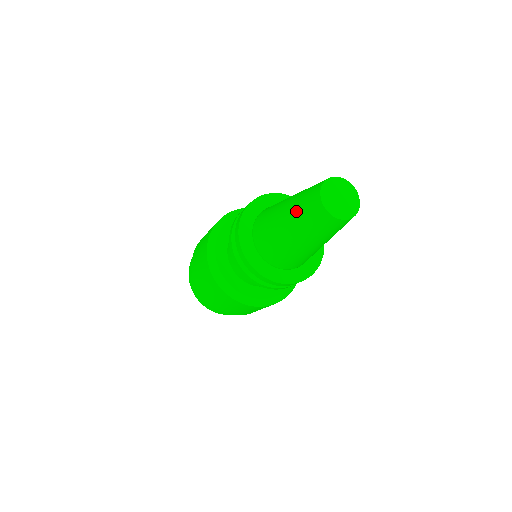
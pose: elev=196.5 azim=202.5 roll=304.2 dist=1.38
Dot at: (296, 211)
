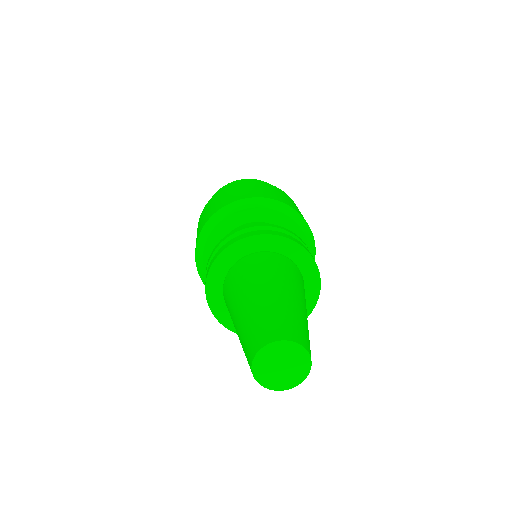
Dot at: occluded
